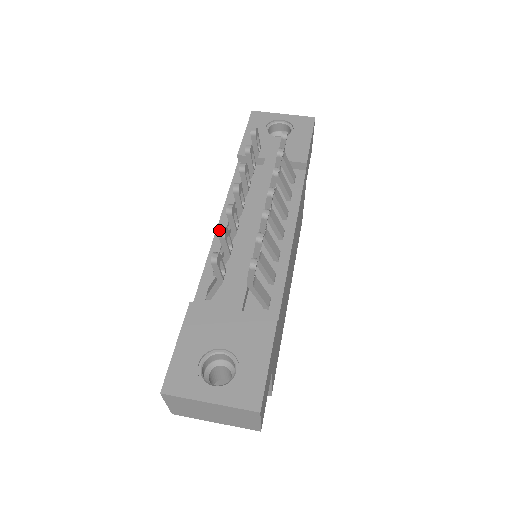
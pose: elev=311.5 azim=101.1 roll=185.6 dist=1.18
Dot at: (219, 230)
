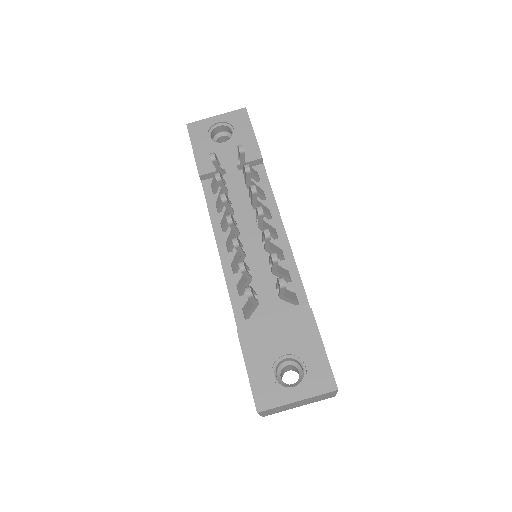
Dot at: (239, 266)
